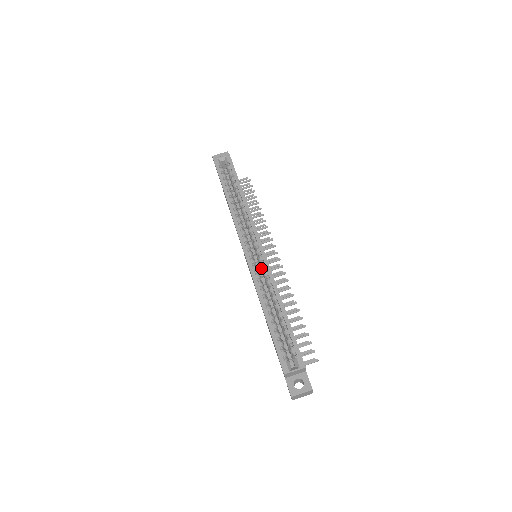
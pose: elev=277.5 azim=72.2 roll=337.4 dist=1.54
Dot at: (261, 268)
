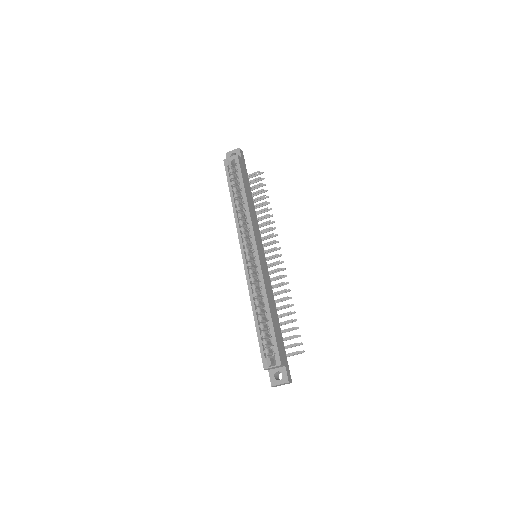
Dot at: (256, 271)
